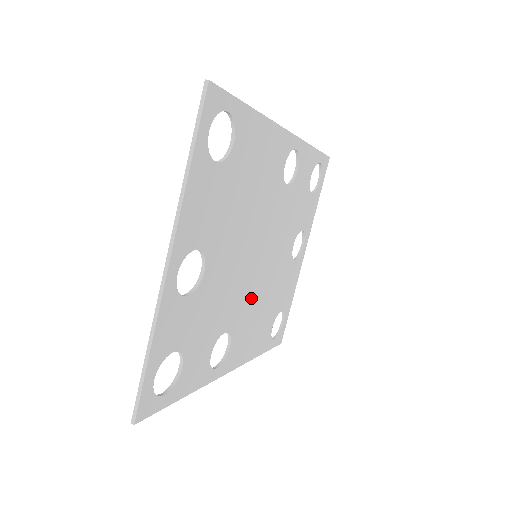
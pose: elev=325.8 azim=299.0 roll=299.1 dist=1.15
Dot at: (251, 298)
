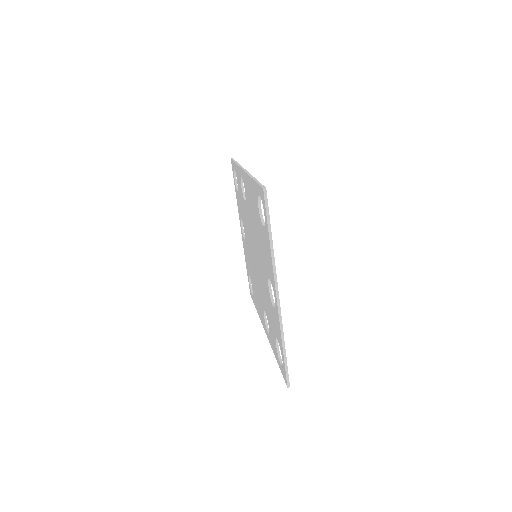
Dot at: occluded
